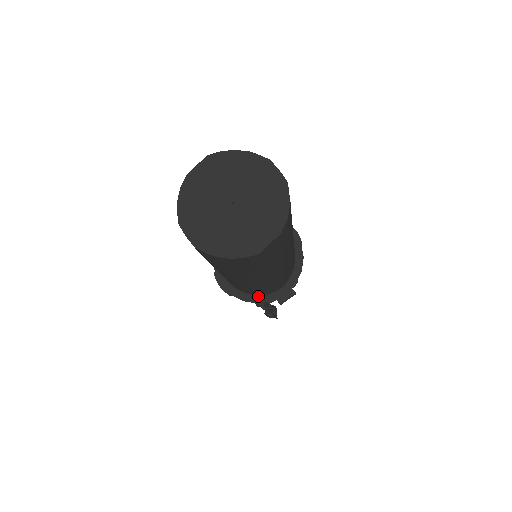
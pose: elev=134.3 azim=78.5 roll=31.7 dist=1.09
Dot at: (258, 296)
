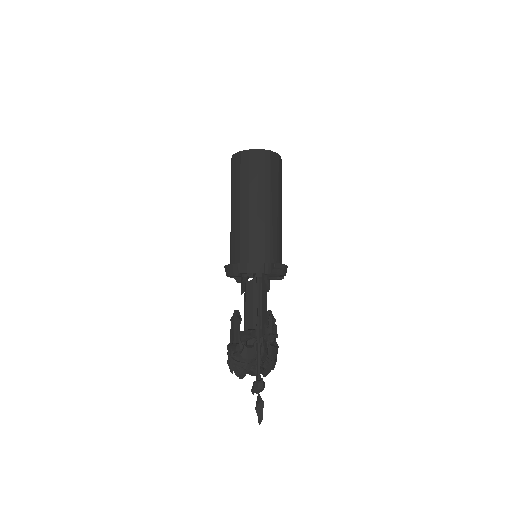
Dot at: (258, 263)
